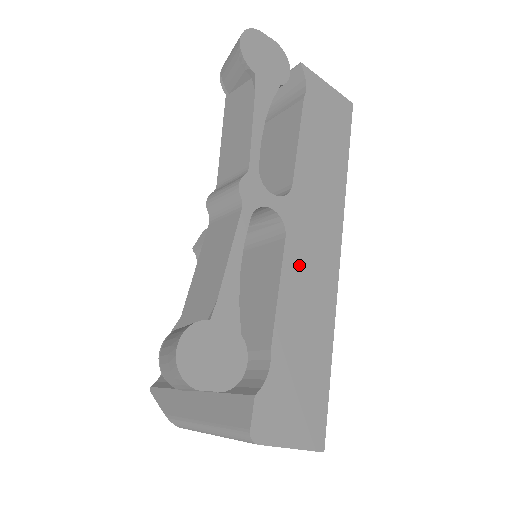
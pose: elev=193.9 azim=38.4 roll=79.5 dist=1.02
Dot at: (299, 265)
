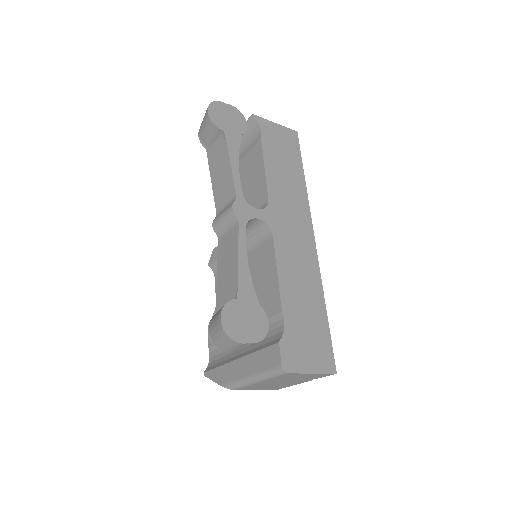
Dot at: (287, 252)
